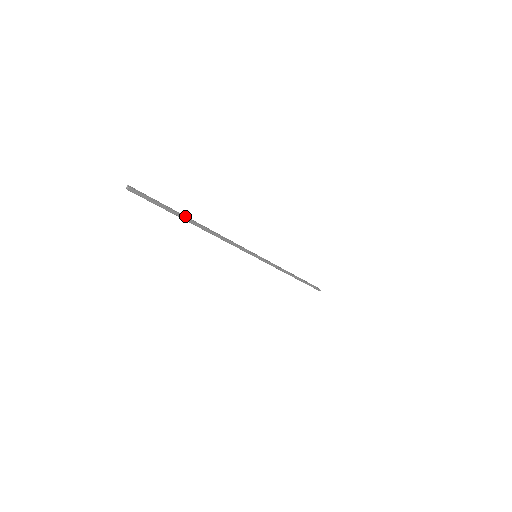
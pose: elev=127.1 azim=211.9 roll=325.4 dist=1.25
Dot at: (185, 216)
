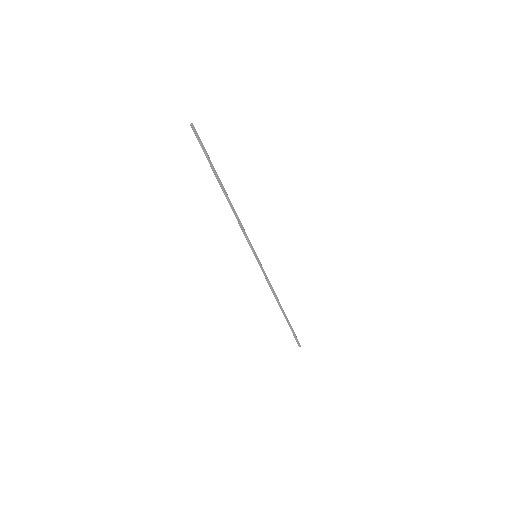
Dot at: (217, 175)
